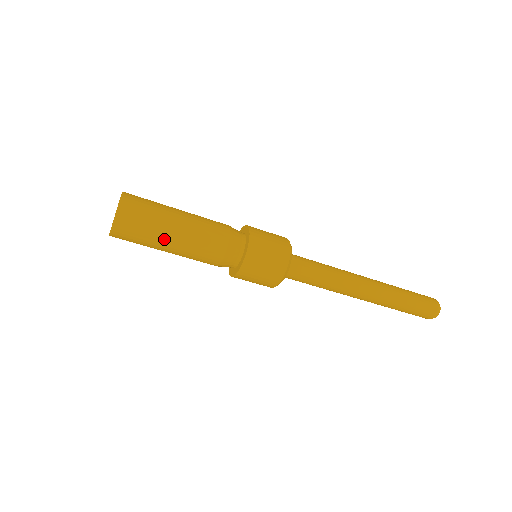
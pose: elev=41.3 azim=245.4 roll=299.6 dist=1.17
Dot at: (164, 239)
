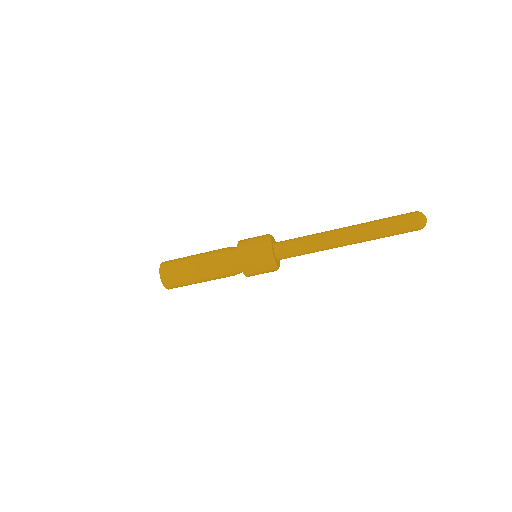
Dot at: (192, 277)
